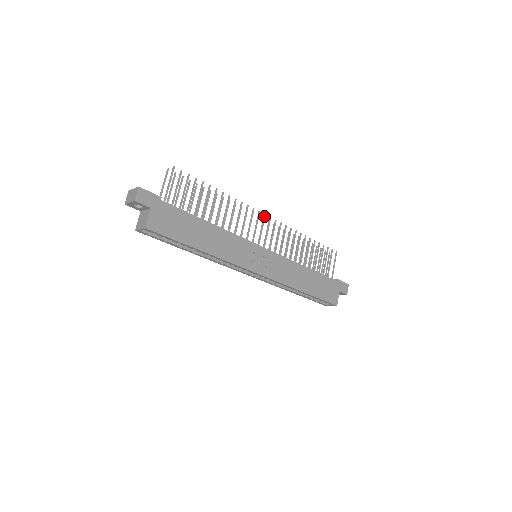
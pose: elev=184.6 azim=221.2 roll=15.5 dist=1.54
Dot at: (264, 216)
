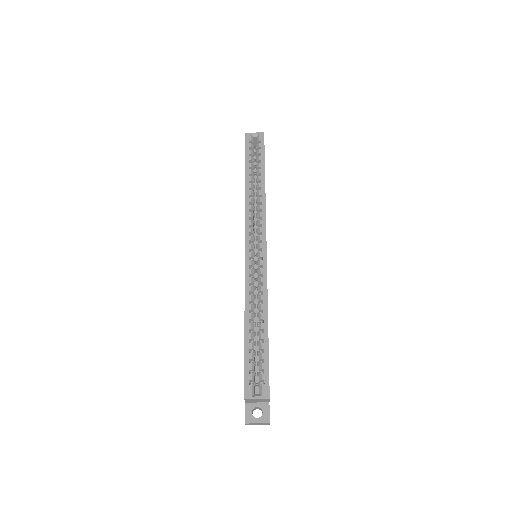
Dot at: occluded
